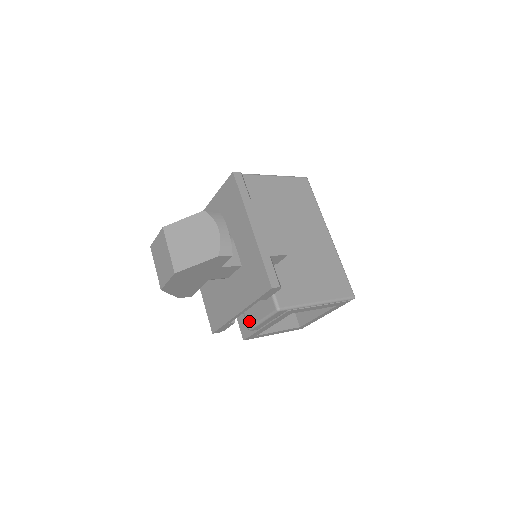
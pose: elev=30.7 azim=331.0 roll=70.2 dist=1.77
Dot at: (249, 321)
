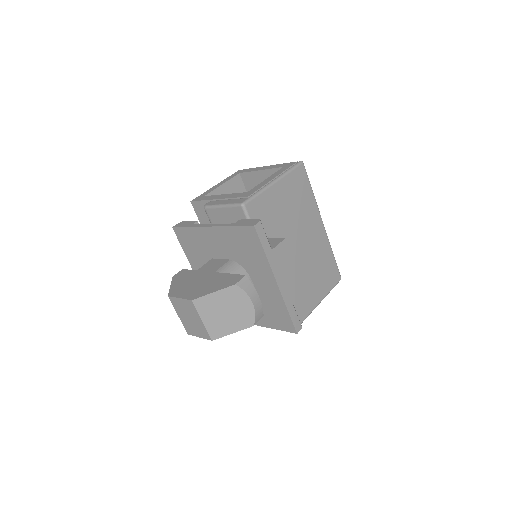
Dot at: occluded
